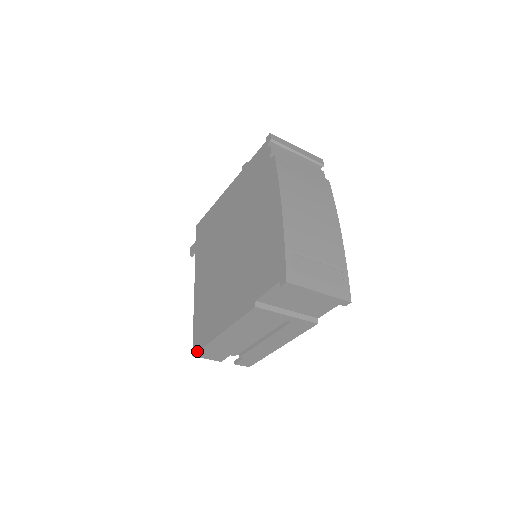
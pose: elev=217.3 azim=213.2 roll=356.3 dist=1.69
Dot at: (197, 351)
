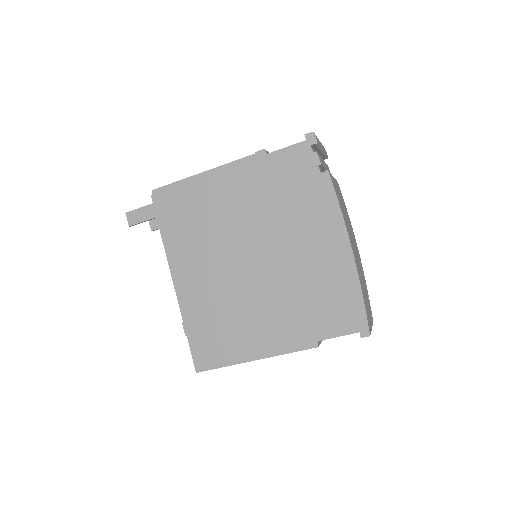
Dot at: (207, 370)
